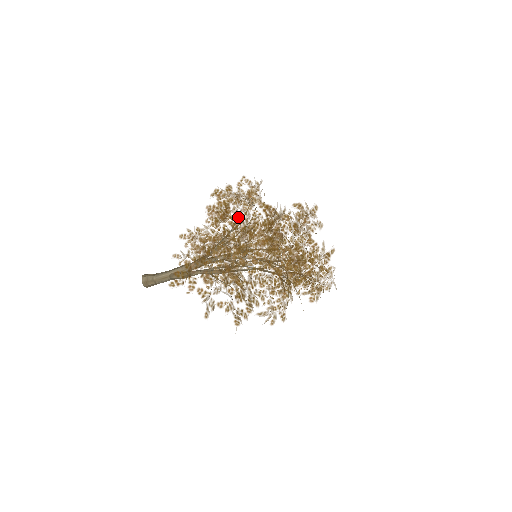
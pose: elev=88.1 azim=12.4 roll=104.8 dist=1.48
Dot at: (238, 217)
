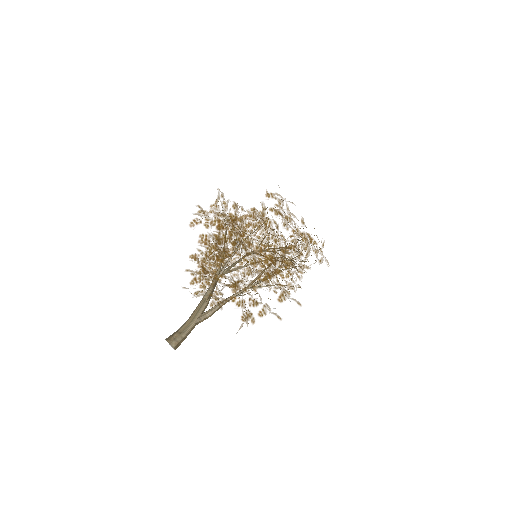
Dot at: occluded
